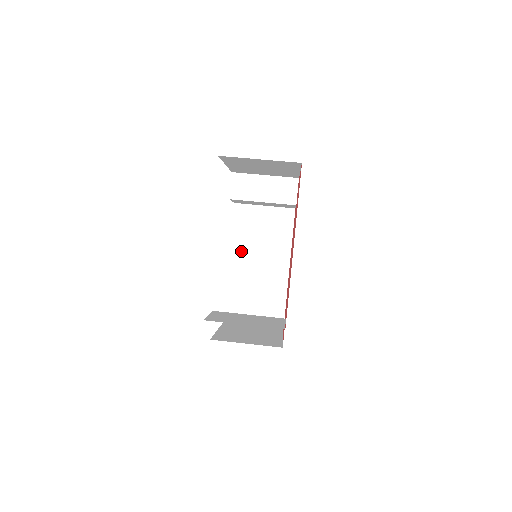
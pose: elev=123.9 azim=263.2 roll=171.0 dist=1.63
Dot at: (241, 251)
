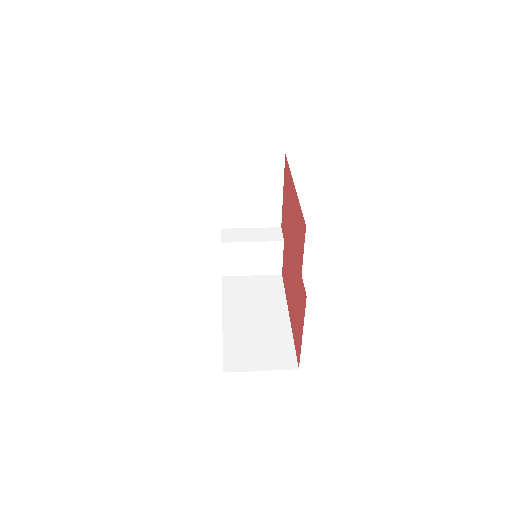
Dot at: (234, 308)
